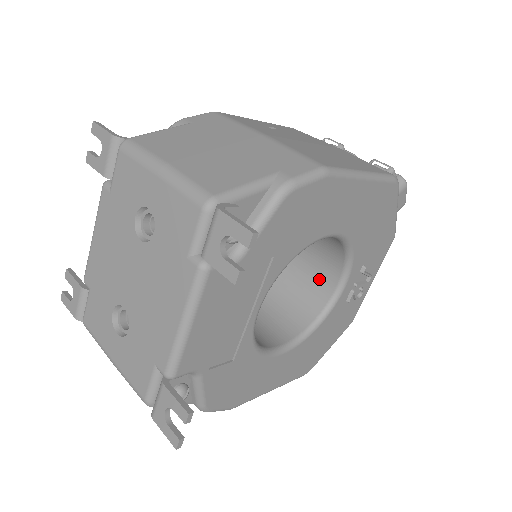
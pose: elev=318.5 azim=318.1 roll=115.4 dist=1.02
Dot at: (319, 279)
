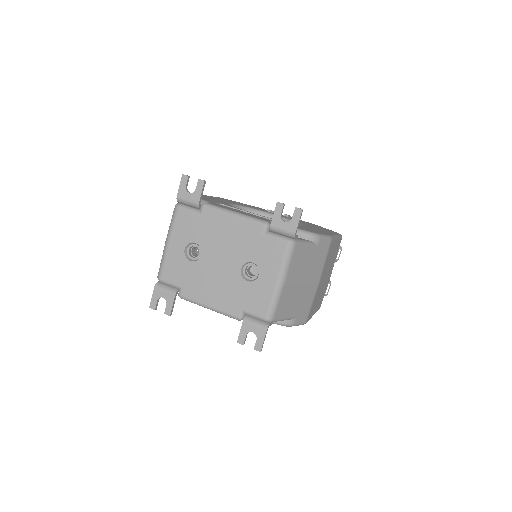
Dot at: occluded
